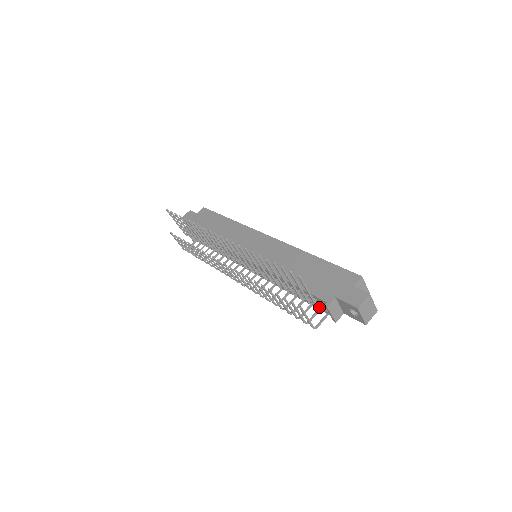
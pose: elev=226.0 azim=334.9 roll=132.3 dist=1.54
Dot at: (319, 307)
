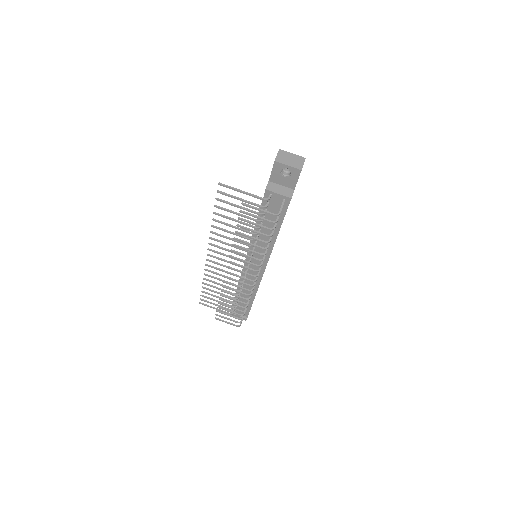
Dot at: (266, 199)
